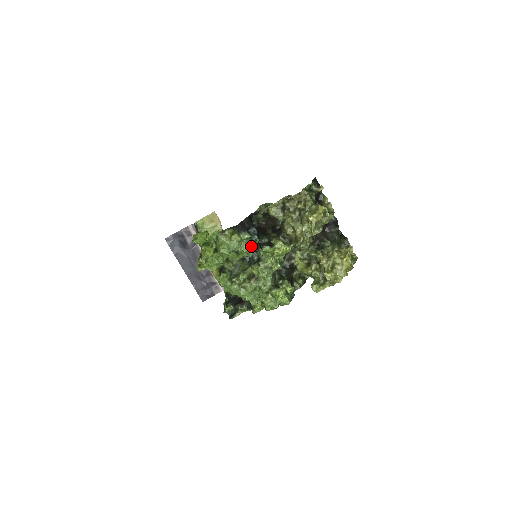
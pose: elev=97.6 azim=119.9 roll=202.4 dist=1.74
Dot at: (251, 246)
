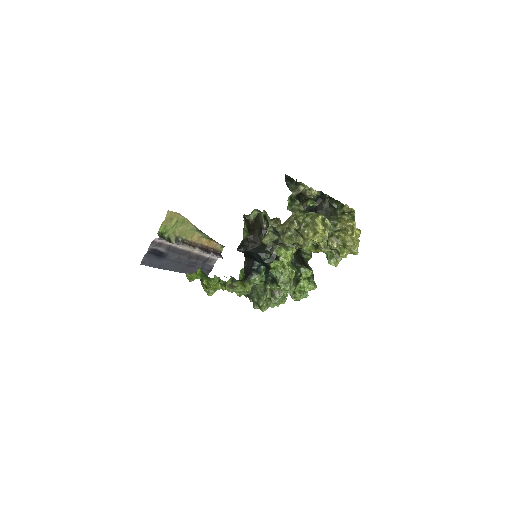
Dot at: (262, 276)
